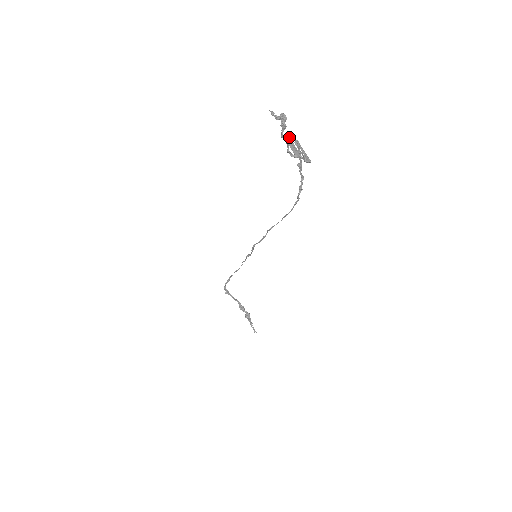
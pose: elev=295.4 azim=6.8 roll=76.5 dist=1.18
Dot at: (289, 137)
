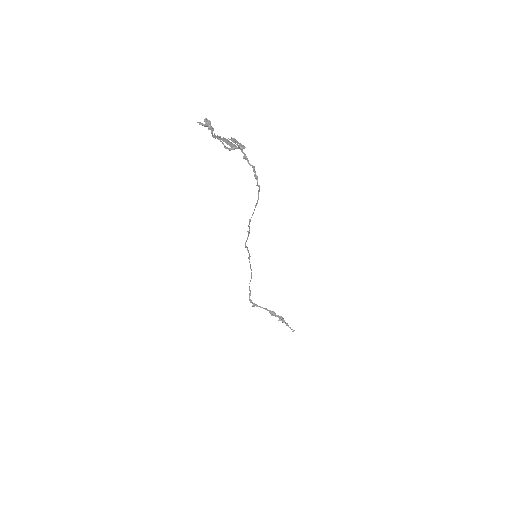
Dot at: (225, 138)
